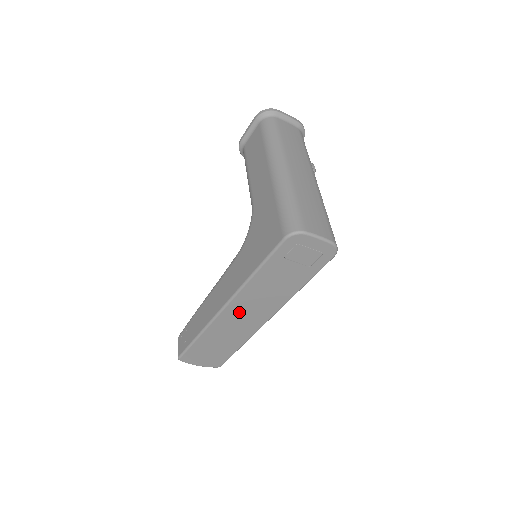
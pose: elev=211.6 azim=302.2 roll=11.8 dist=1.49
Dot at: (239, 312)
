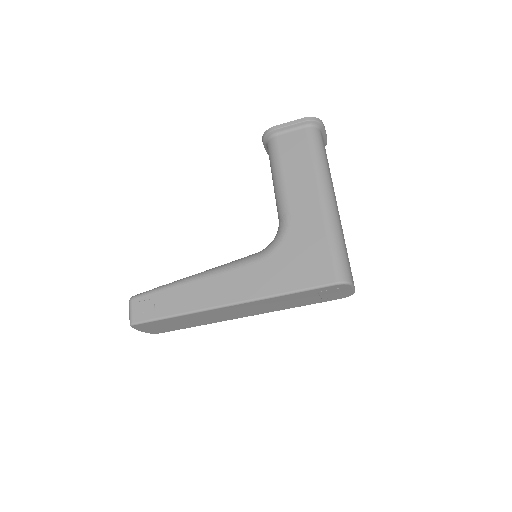
Dot at: (234, 310)
